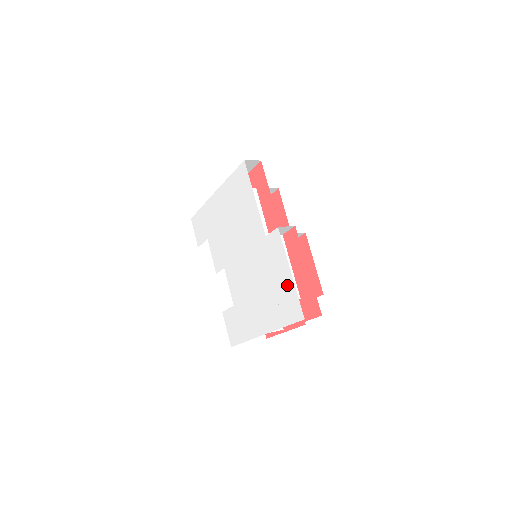
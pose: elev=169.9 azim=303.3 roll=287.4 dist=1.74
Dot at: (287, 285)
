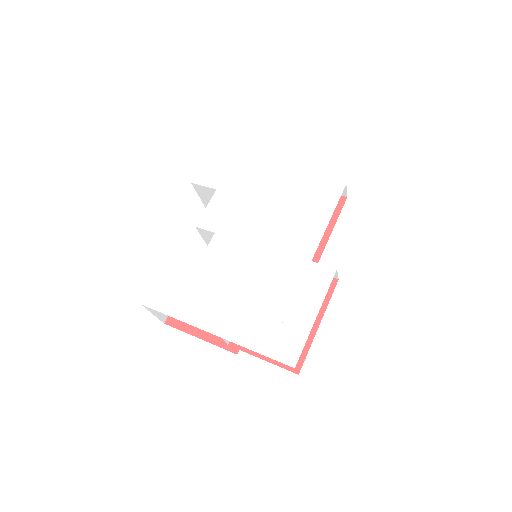
Dot at: (300, 322)
